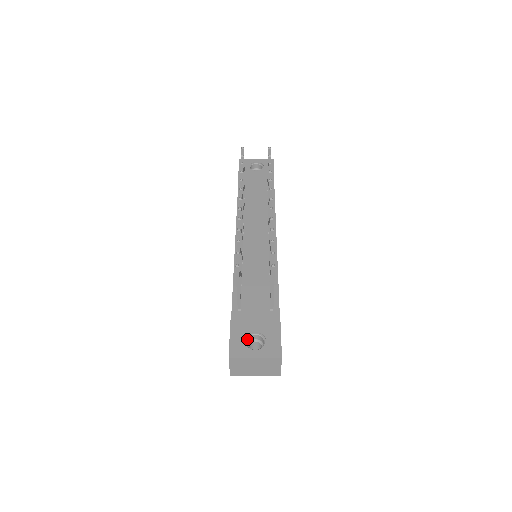
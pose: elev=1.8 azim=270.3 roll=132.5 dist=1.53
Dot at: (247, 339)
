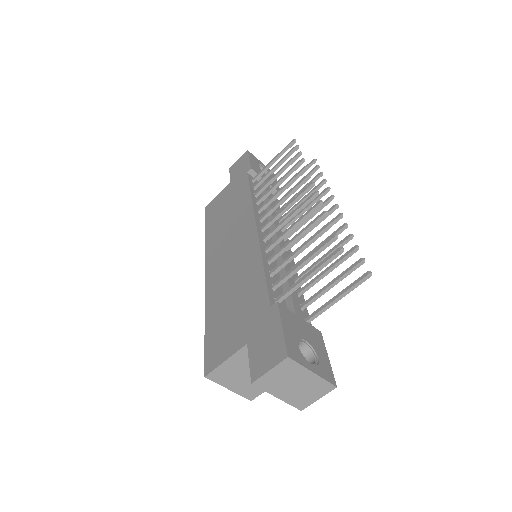
Dot at: (298, 344)
